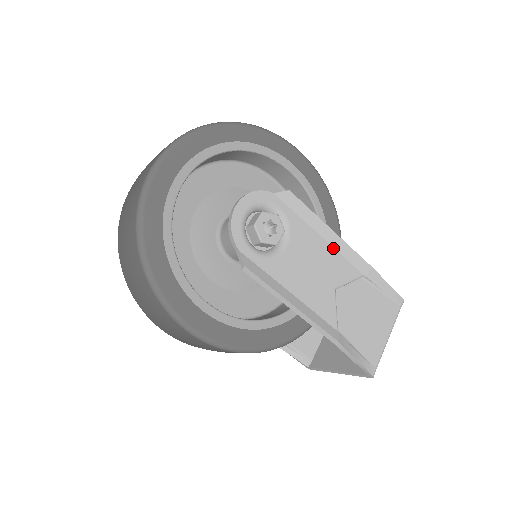
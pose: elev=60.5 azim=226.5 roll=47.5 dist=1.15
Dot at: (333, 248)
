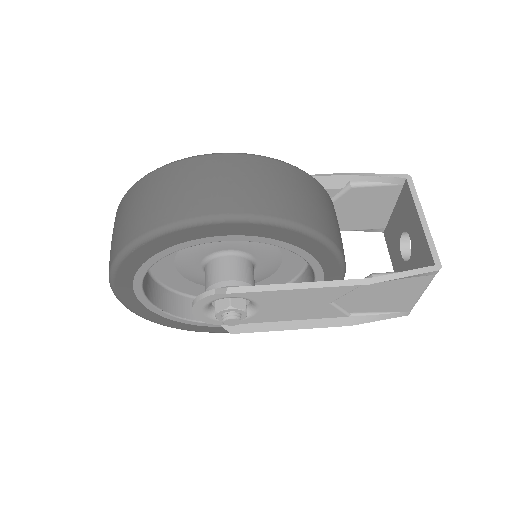
Dot at: occluded
